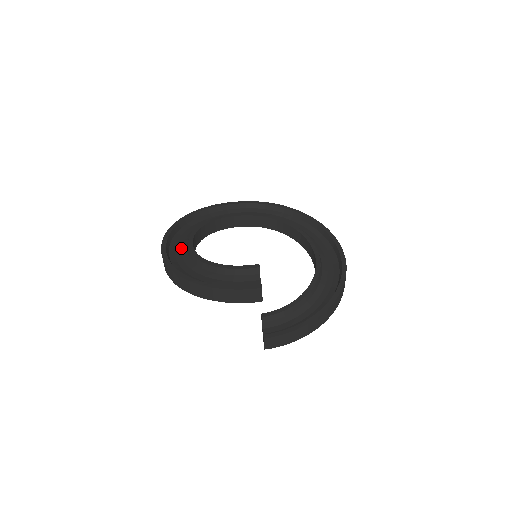
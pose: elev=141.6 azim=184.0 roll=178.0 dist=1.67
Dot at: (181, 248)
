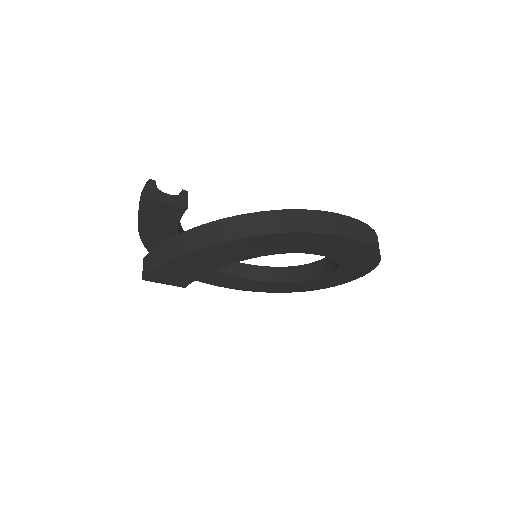
Dot at: occluded
